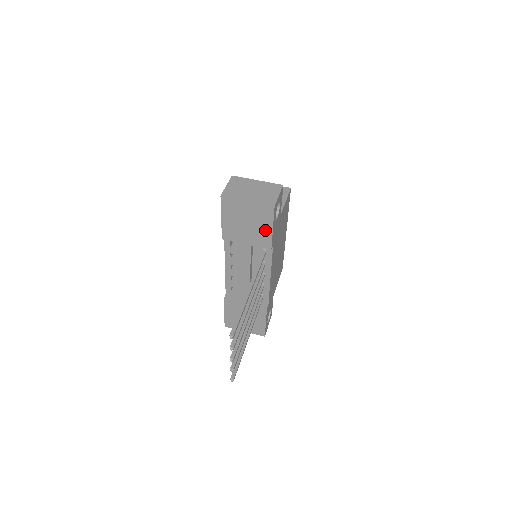
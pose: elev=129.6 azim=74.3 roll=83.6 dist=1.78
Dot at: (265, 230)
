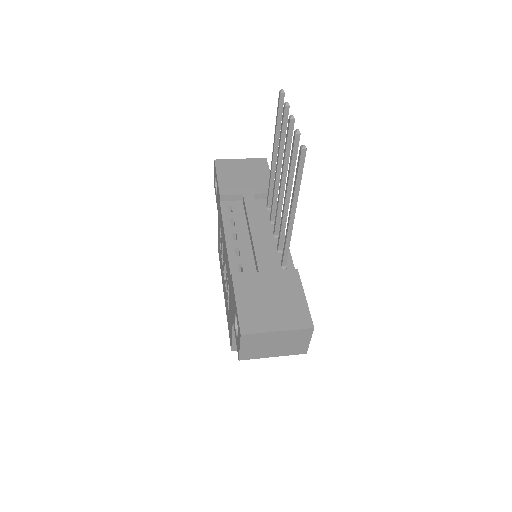
Dot at: (264, 177)
